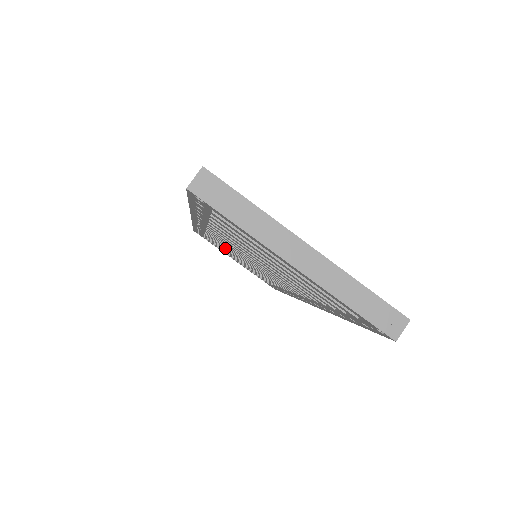
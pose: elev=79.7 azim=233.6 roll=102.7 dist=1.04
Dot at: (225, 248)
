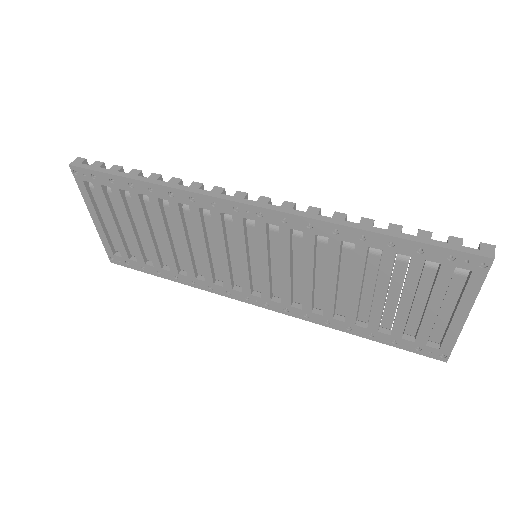
Dot at: (183, 225)
